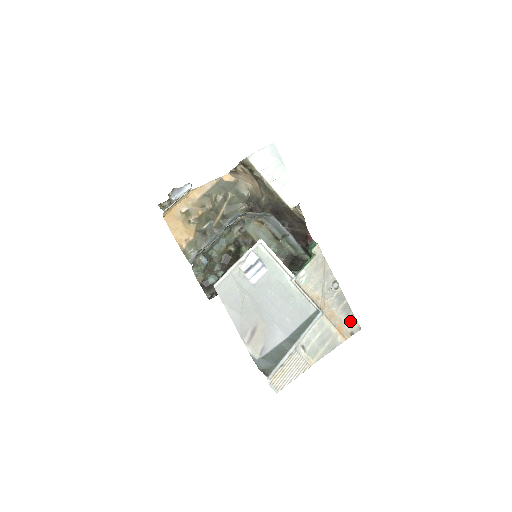
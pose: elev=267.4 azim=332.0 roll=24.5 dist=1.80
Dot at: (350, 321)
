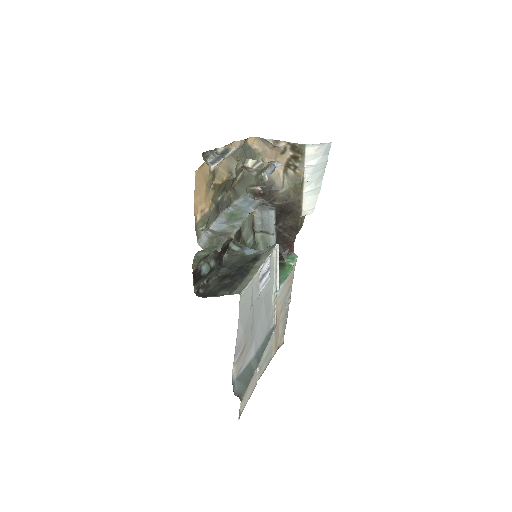
Dot at: (282, 336)
